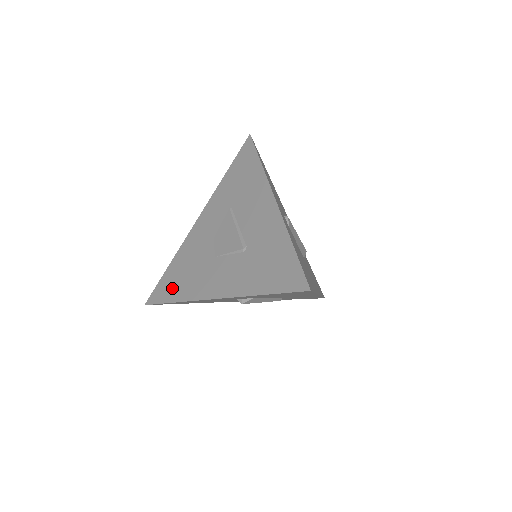
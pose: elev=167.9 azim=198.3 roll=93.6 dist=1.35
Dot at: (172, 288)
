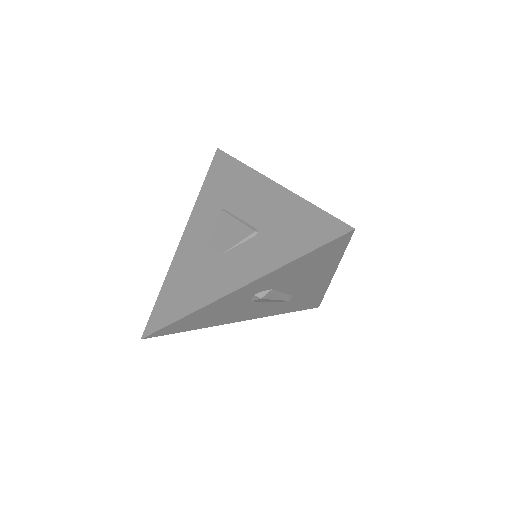
Dot at: (175, 306)
